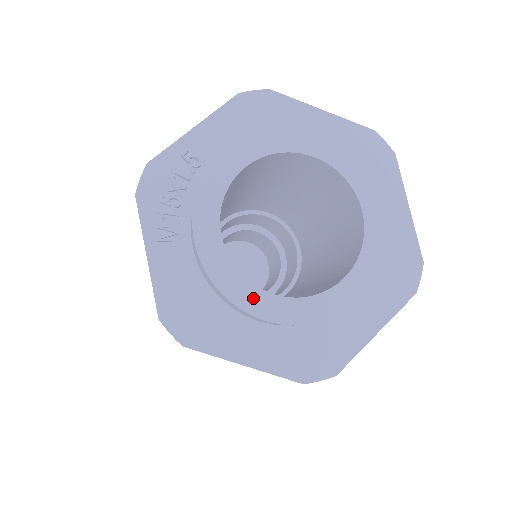
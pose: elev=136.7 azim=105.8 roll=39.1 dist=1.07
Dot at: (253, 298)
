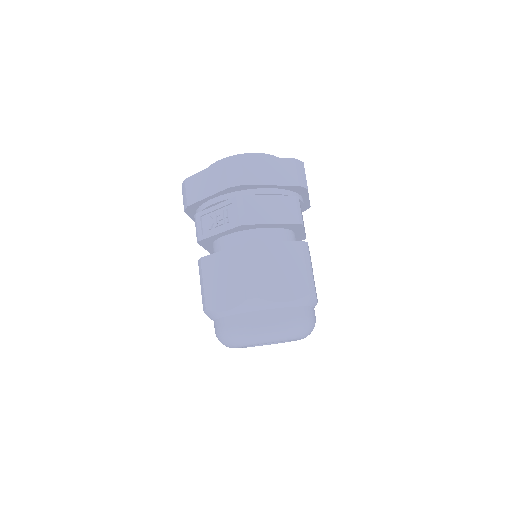
Dot at: occluded
